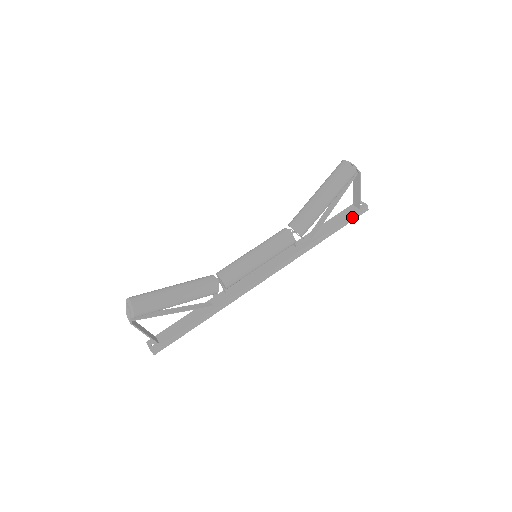
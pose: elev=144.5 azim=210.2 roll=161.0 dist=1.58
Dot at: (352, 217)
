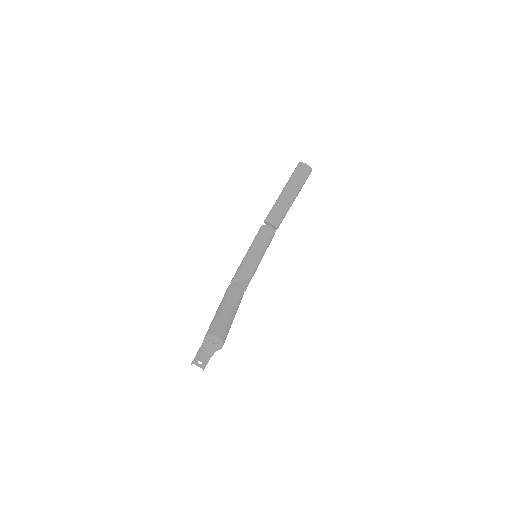
Dot at: occluded
